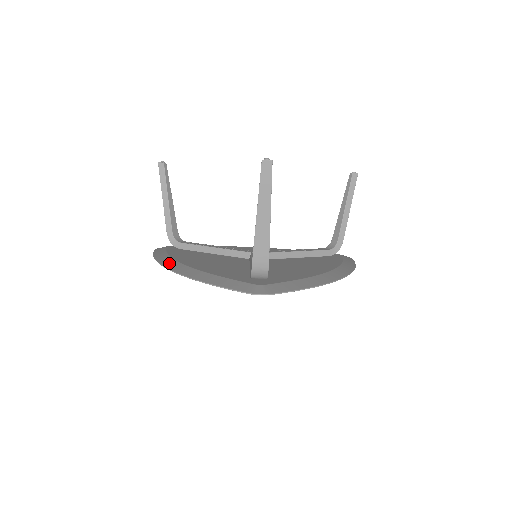
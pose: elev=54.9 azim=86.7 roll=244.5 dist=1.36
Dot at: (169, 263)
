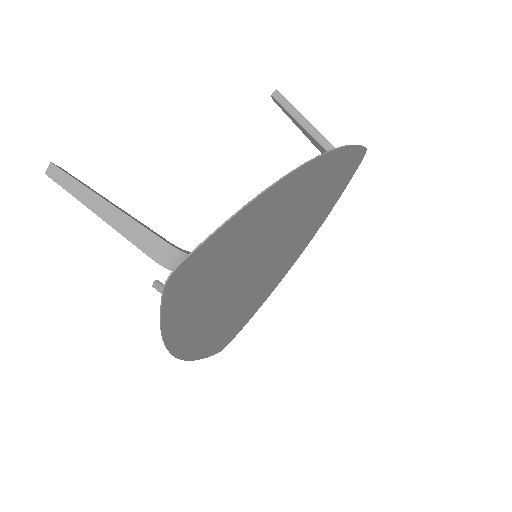
Dot at: occluded
